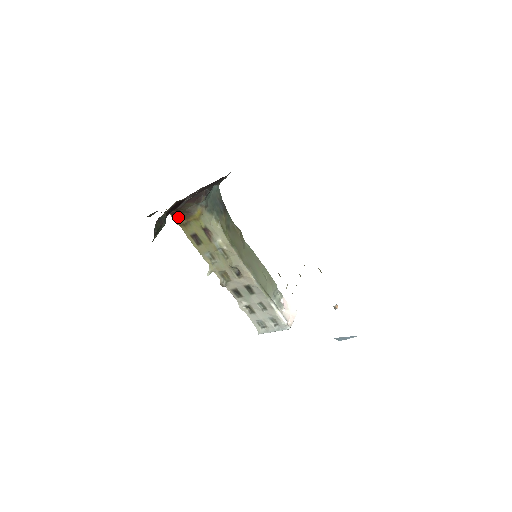
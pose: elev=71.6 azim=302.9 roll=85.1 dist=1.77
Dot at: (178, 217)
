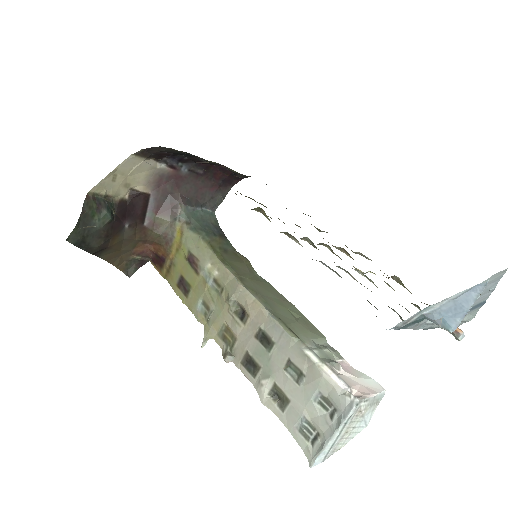
Dot at: (161, 262)
